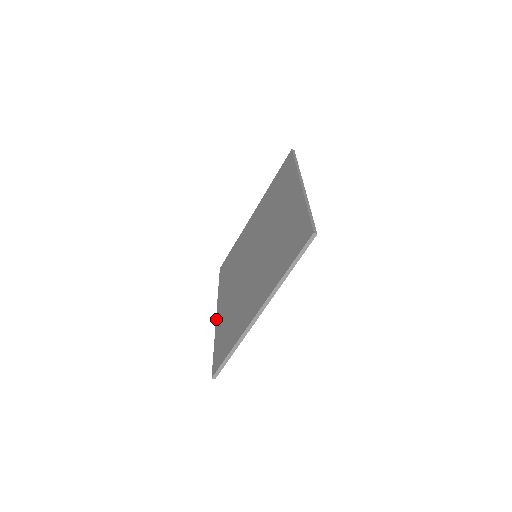
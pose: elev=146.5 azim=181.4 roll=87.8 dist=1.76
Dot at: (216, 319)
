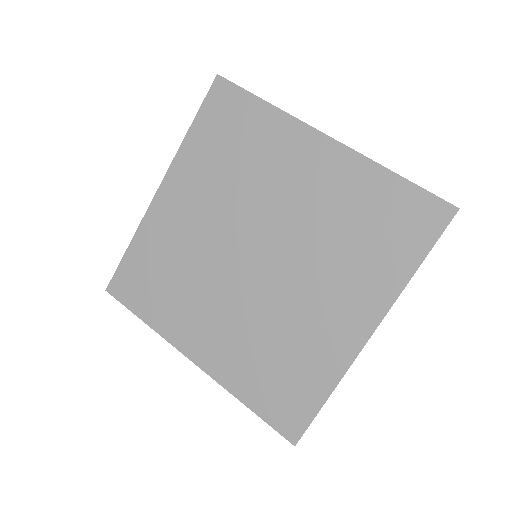
Dot at: (202, 368)
